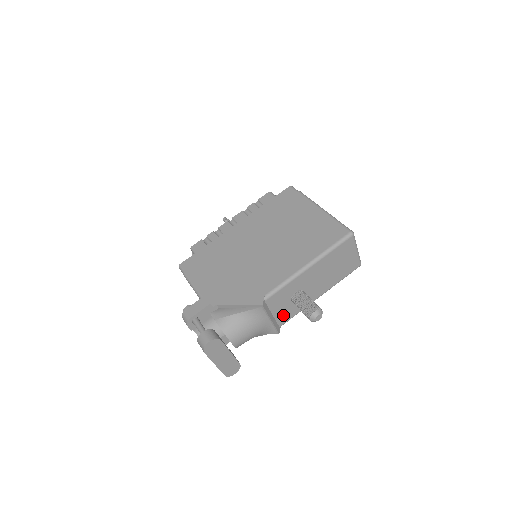
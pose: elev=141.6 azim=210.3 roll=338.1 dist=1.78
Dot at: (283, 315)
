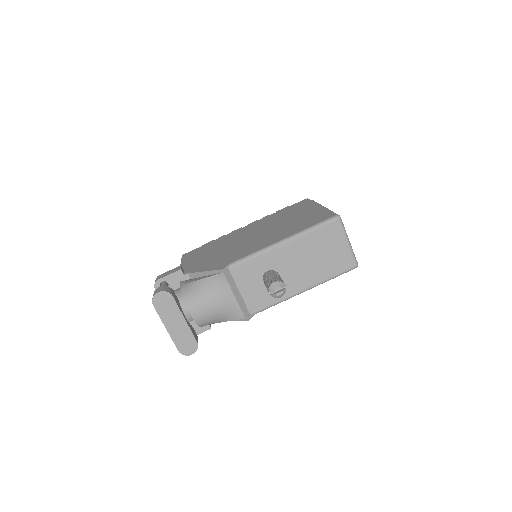
Dot at: (254, 299)
